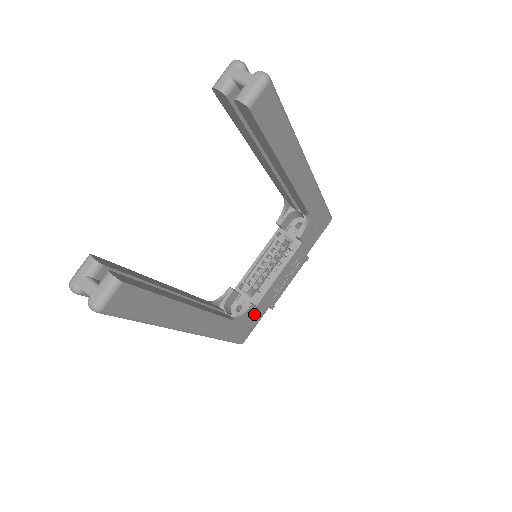
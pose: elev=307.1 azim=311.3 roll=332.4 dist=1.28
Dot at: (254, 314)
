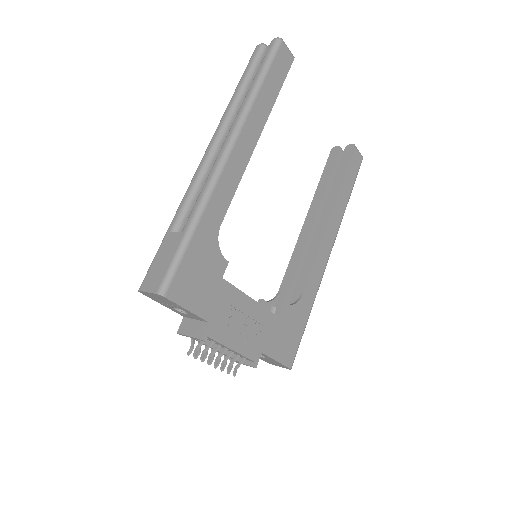
Dot at: (210, 284)
